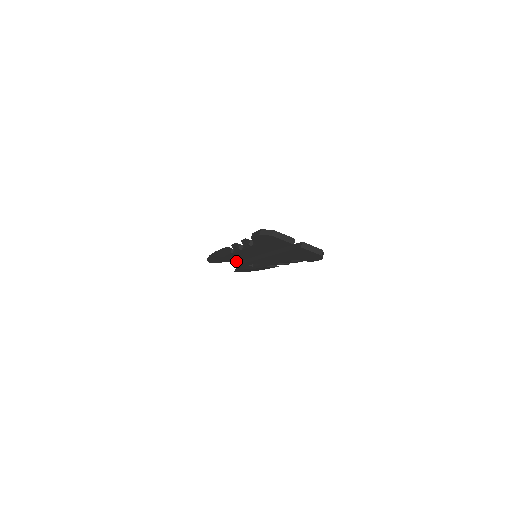
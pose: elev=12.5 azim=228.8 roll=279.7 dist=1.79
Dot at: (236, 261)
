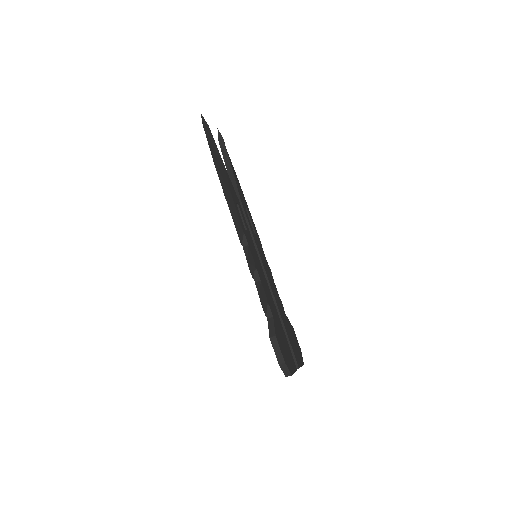
Dot at: occluded
